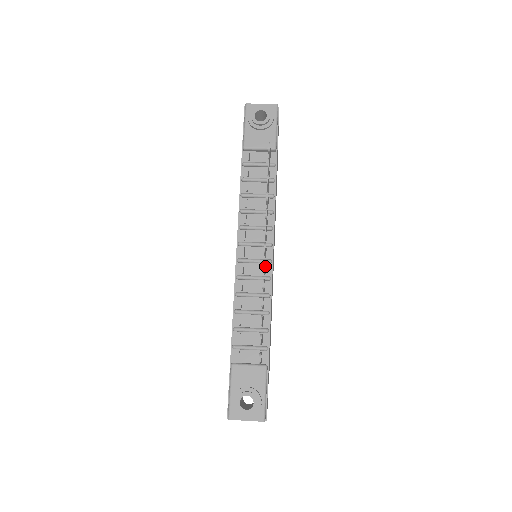
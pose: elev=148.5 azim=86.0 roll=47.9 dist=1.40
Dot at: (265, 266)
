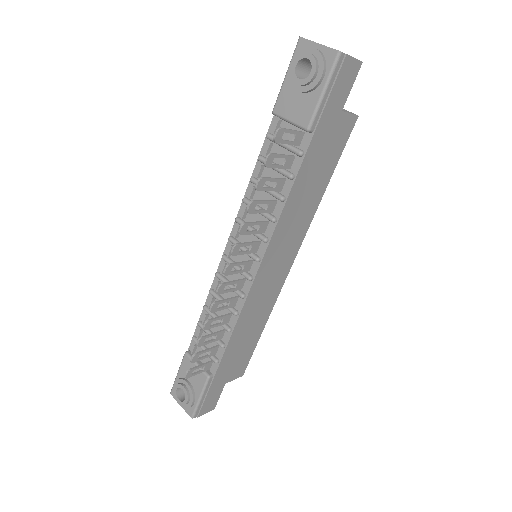
Dot at: (238, 283)
